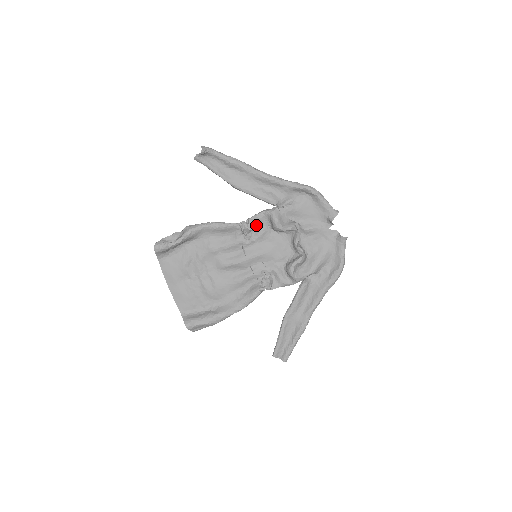
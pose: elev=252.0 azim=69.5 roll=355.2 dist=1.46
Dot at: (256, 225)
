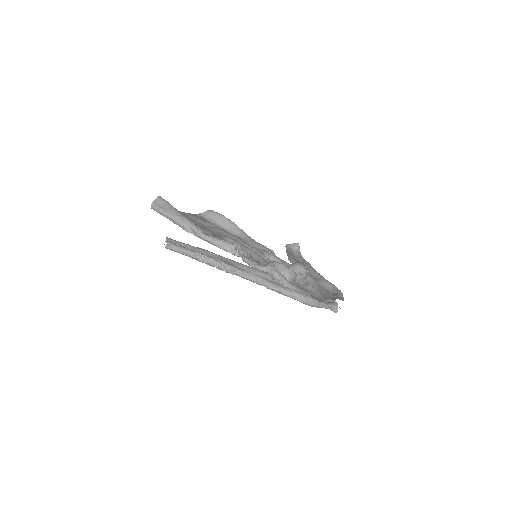
Dot at: (279, 262)
